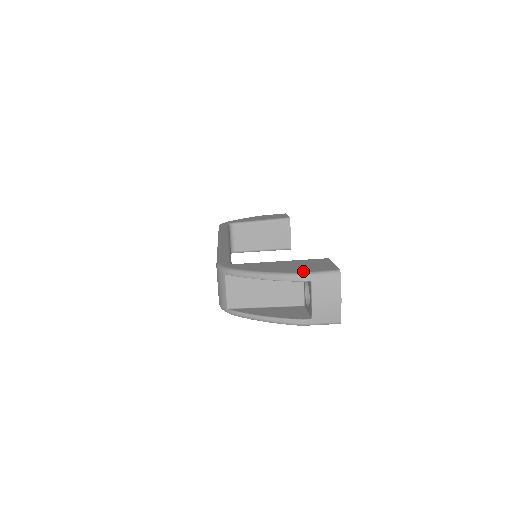
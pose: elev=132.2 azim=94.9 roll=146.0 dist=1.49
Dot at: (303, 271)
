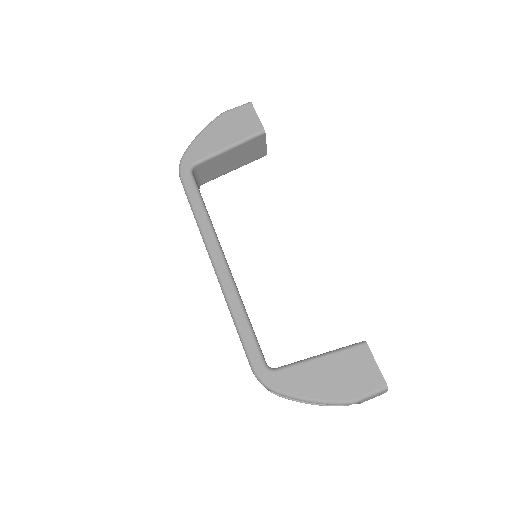
Dot at: (353, 396)
